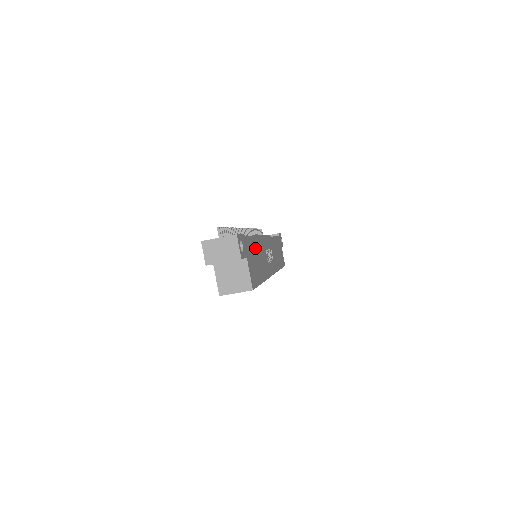
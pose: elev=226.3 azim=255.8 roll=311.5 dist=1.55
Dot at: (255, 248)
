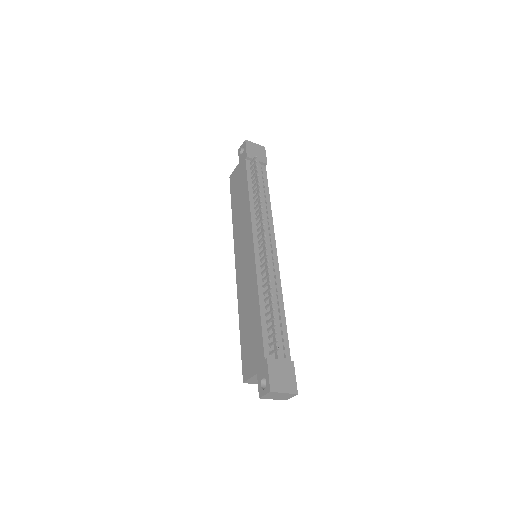
Dot at: occluded
